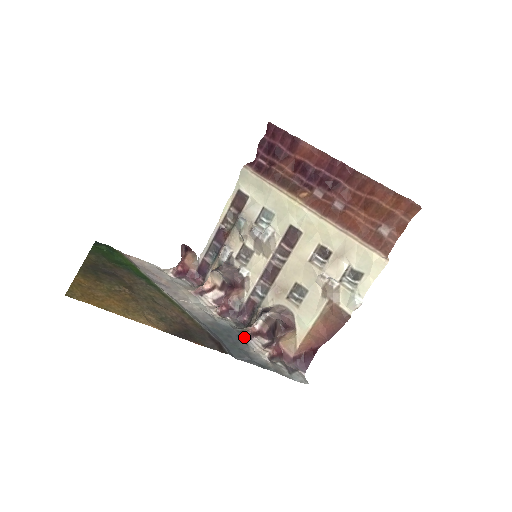
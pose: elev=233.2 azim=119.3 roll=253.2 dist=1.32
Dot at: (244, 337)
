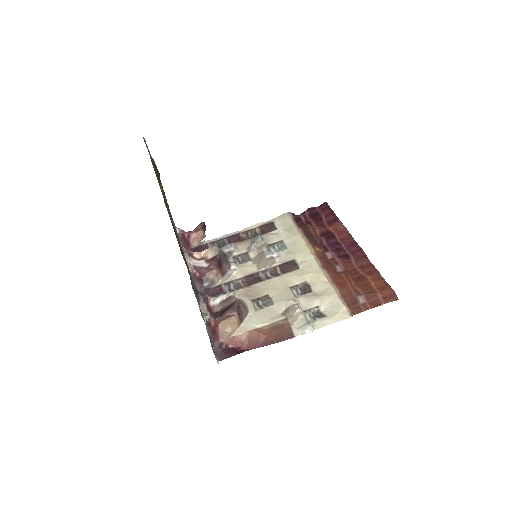
Dot at: (200, 295)
